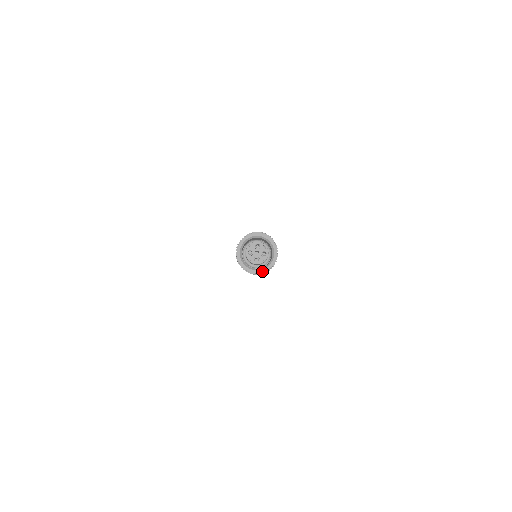
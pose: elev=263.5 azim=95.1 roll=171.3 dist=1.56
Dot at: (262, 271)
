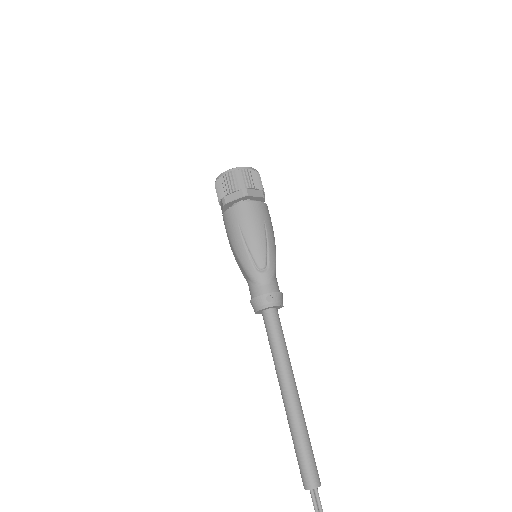
Dot at: (245, 168)
